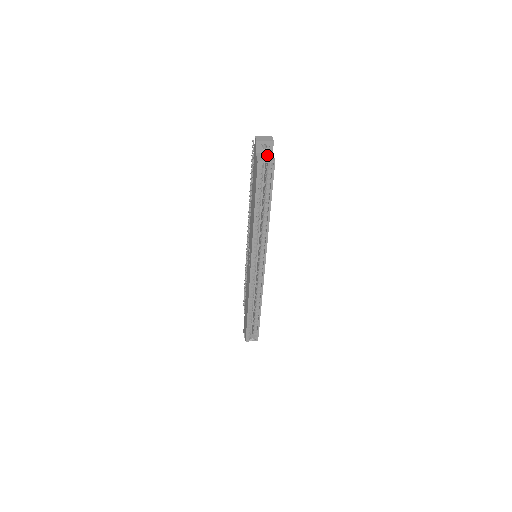
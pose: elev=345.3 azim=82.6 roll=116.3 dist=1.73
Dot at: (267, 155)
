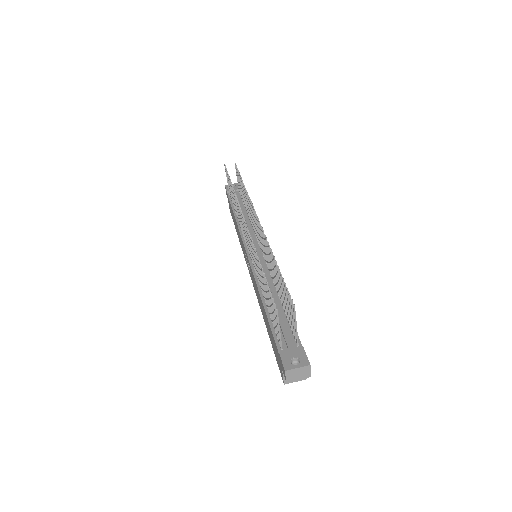
Dot at: occluded
